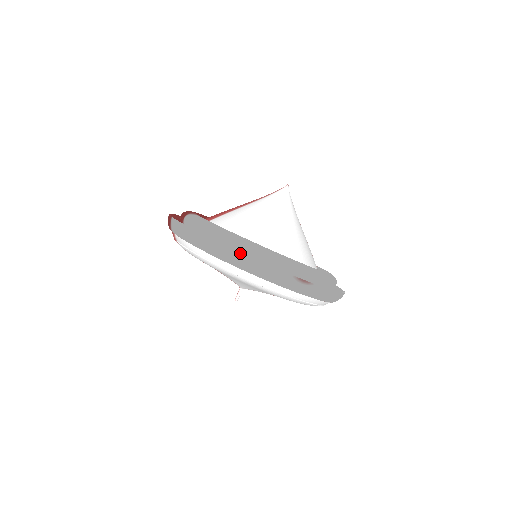
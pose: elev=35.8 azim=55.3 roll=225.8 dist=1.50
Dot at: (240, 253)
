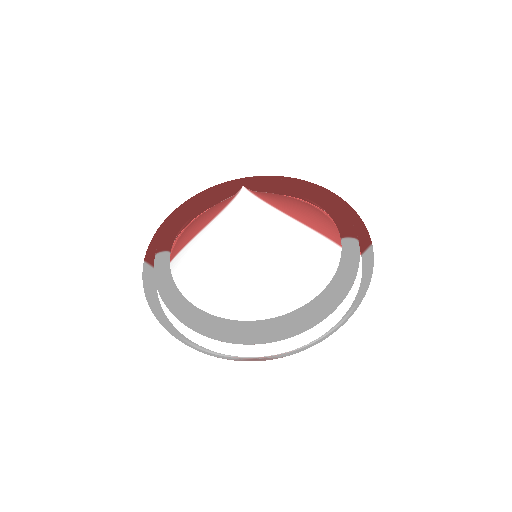
Dot at: (181, 341)
